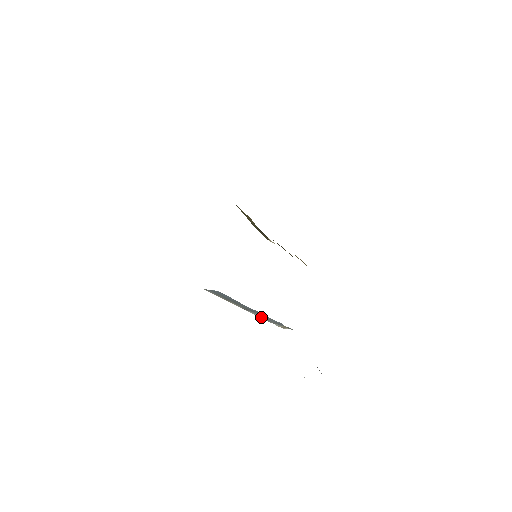
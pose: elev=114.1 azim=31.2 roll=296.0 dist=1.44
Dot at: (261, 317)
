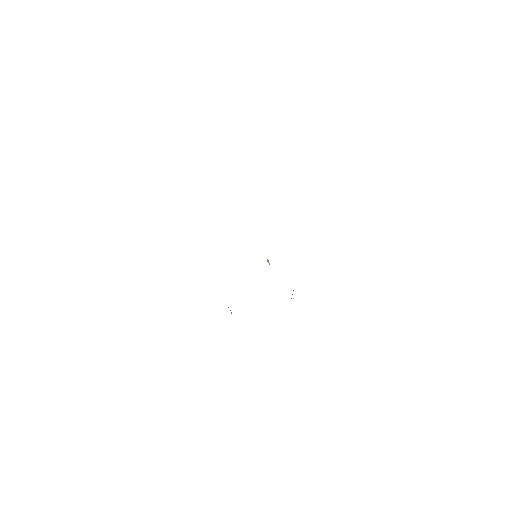
Dot at: occluded
